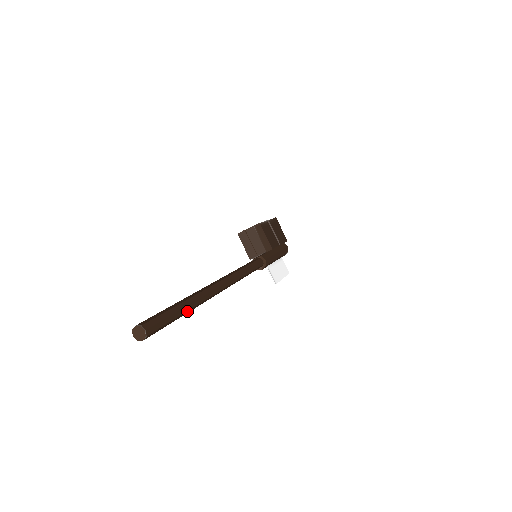
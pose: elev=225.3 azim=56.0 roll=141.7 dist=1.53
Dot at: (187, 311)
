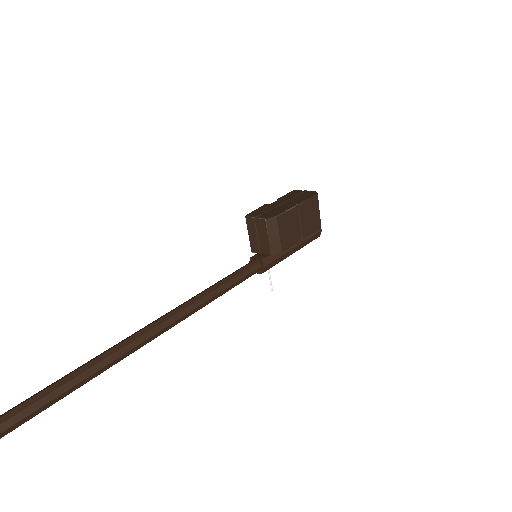
Dot at: occluded
